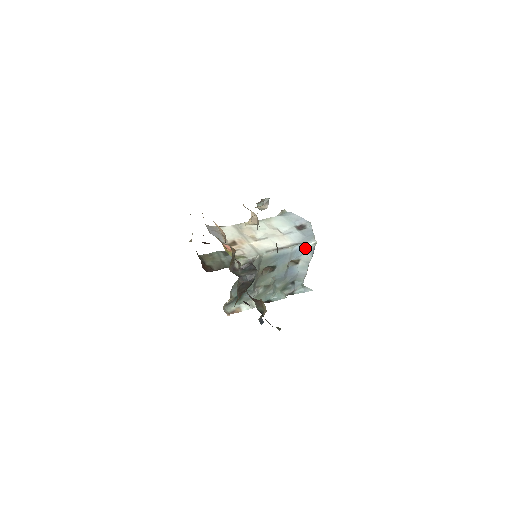
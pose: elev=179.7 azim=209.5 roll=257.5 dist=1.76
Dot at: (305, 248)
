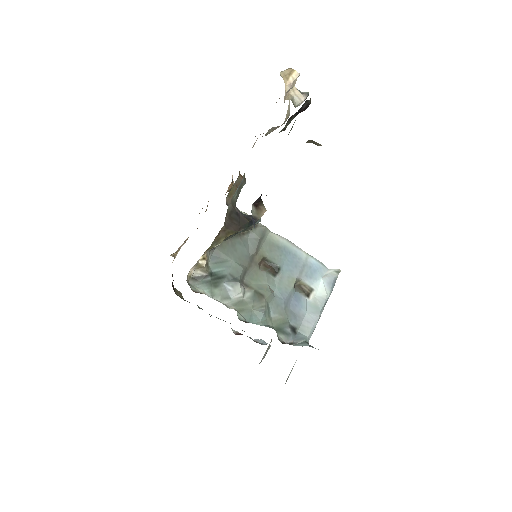
Dot at: (323, 272)
